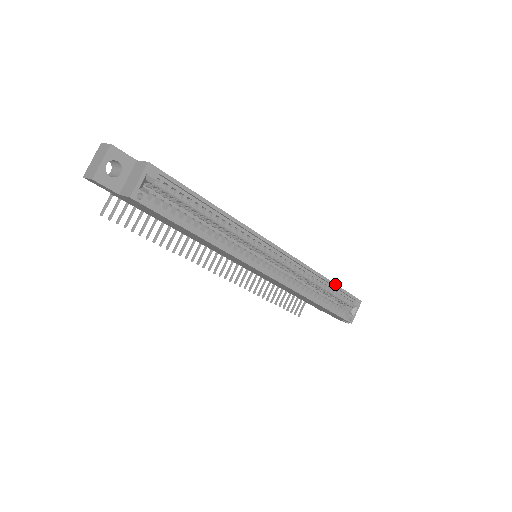
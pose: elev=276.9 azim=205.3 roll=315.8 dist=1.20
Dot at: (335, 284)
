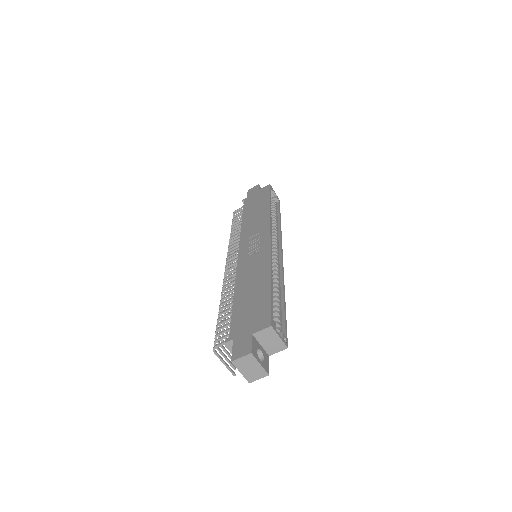
Dot at: (270, 201)
